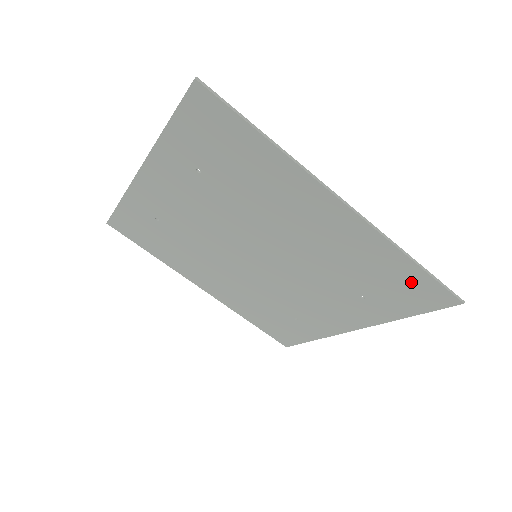
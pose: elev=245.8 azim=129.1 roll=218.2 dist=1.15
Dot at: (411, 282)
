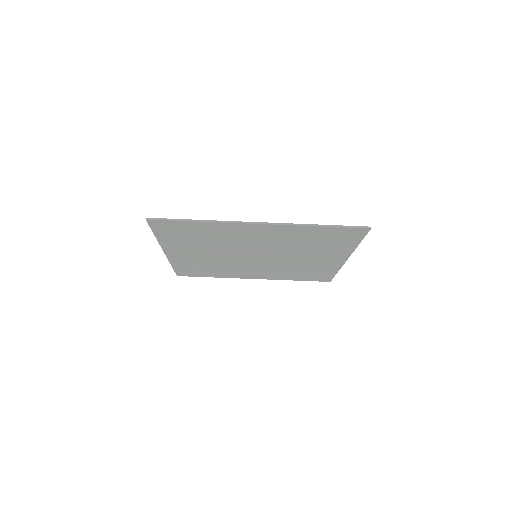
Dot at: (334, 233)
